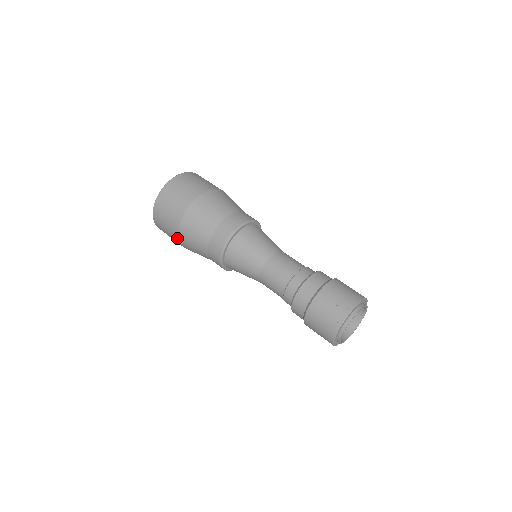
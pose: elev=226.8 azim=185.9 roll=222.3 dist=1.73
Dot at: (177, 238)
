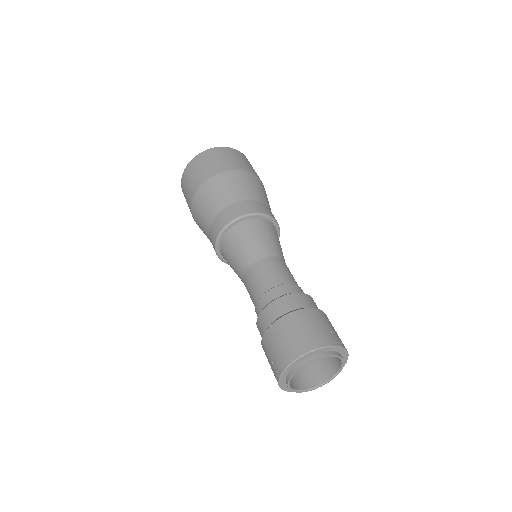
Dot at: (207, 178)
